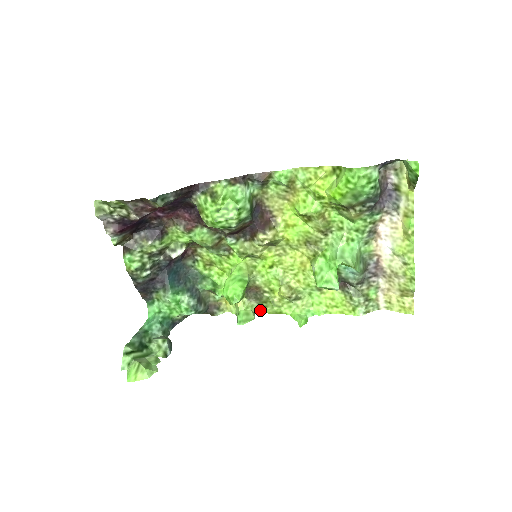
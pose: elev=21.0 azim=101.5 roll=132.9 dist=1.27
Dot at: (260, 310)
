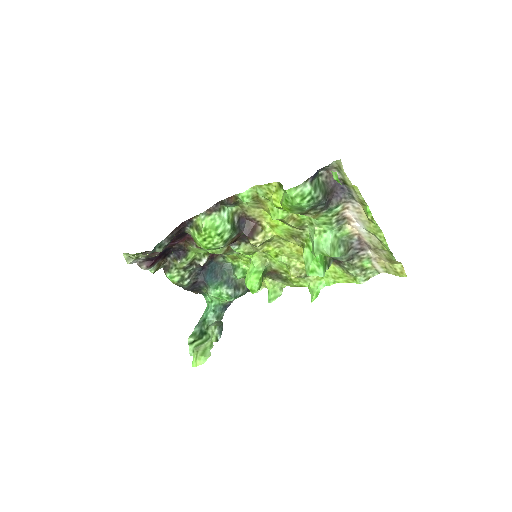
Dot at: (286, 285)
